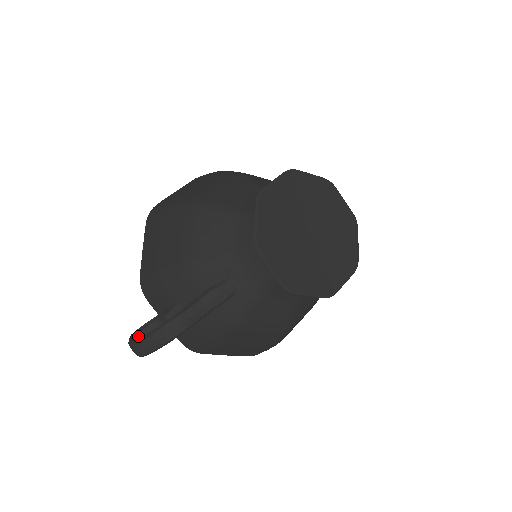
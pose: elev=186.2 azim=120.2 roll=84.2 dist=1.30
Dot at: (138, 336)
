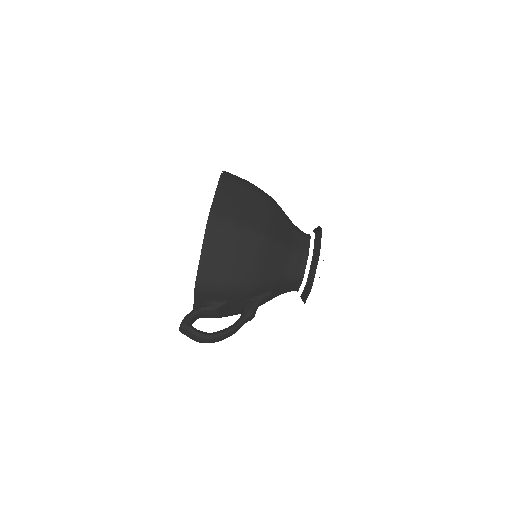
Dot at: (191, 325)
